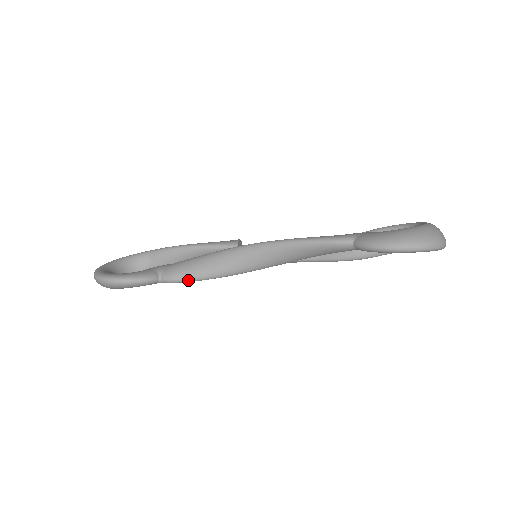
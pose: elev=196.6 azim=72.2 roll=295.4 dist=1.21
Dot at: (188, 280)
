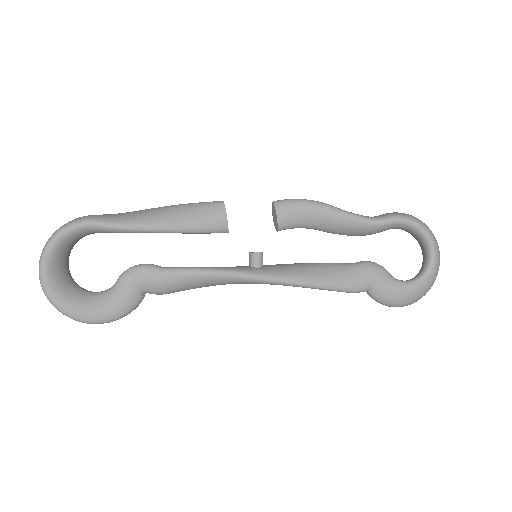
Dot at: (182, 290)
